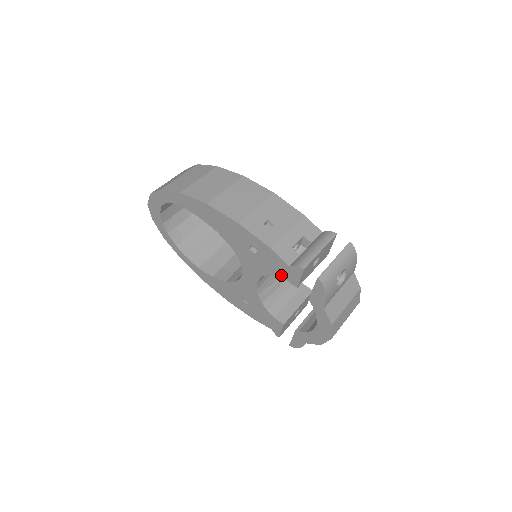
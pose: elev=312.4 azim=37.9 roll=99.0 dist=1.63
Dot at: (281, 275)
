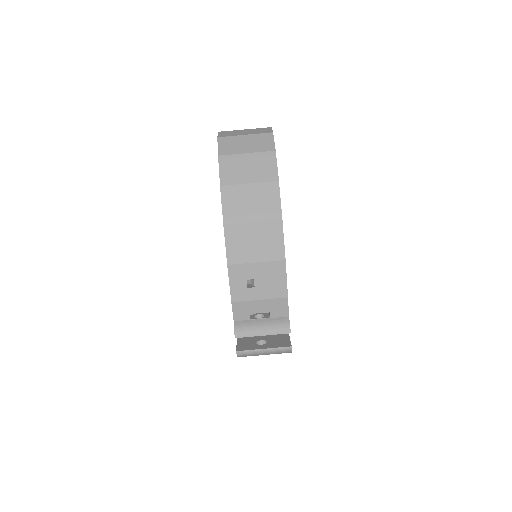
Dot at: occluded
